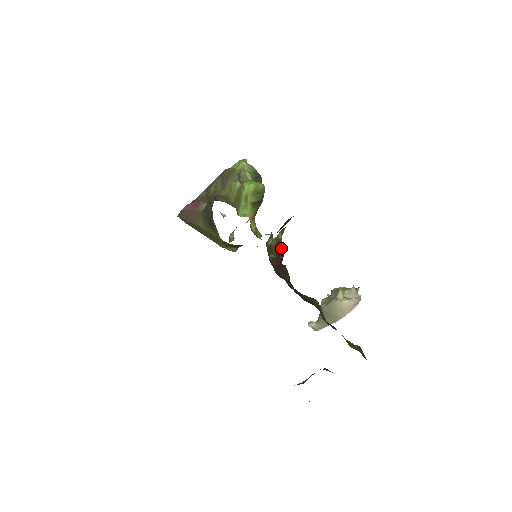
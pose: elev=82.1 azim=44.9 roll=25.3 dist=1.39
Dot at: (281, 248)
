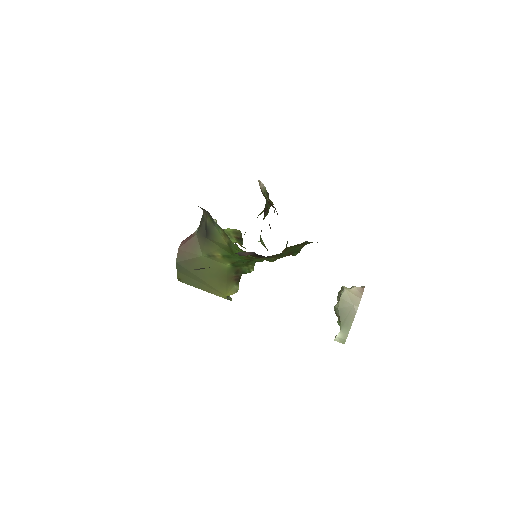
Dot at: (272, 205)
